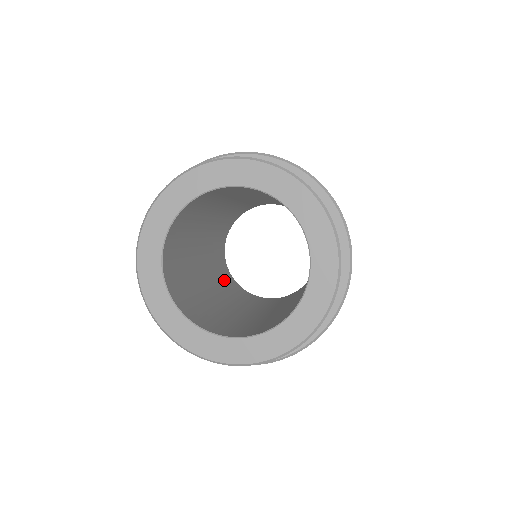
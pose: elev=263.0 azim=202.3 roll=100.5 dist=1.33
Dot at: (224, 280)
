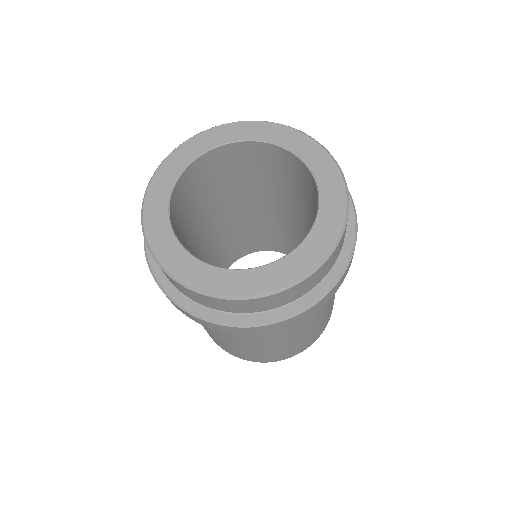
Dot at: occluded
